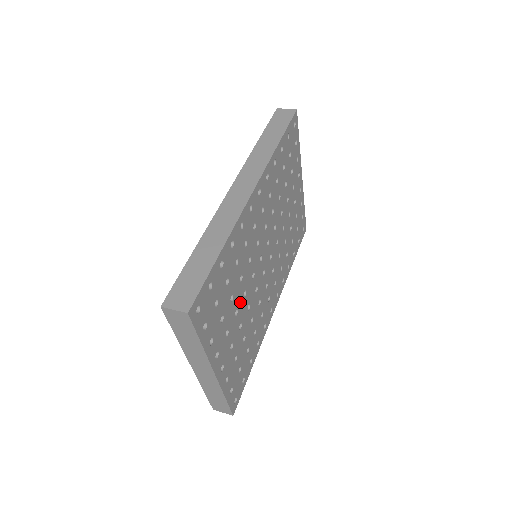
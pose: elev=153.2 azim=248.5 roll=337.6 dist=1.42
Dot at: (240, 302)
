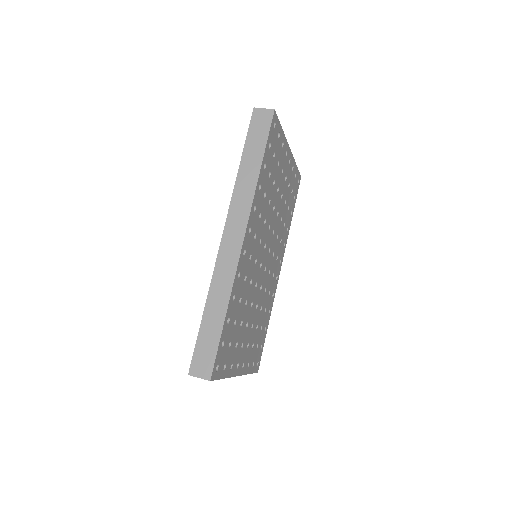
Dot at: (249, 315)
